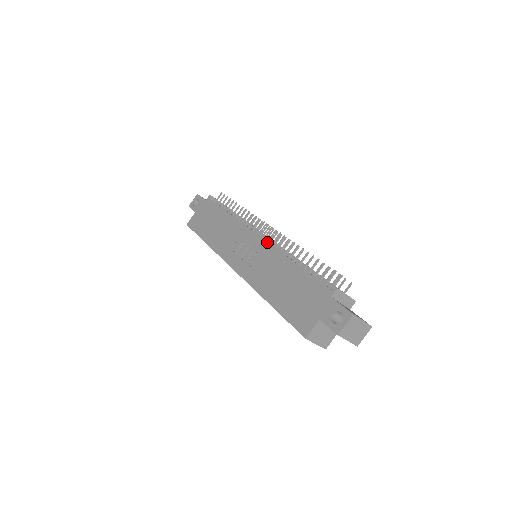
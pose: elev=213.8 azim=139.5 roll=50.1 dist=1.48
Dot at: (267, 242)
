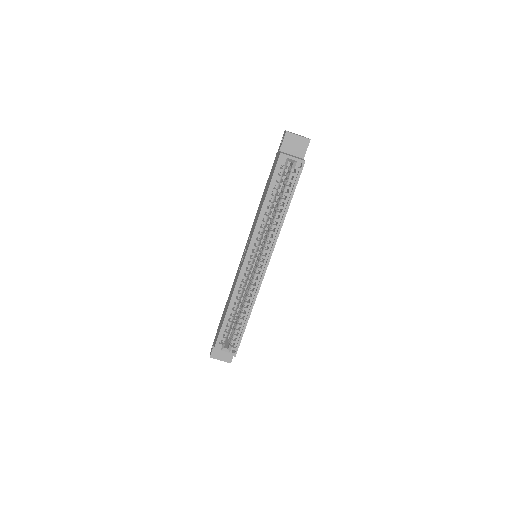
Dot at: (249, 234)
